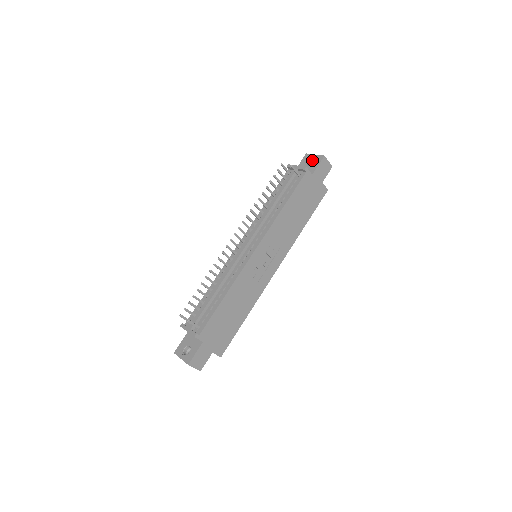
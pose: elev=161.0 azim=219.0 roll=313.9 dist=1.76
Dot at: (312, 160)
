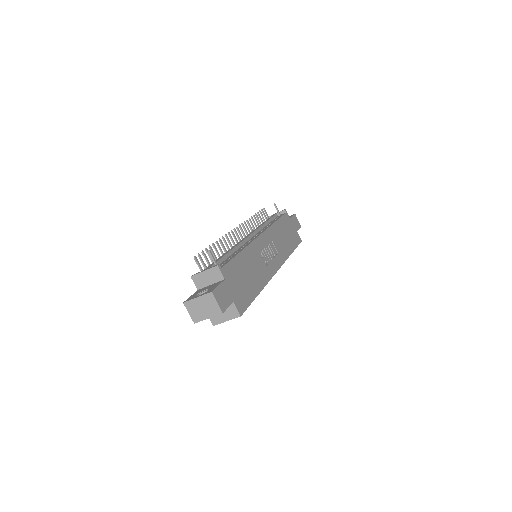
Dot at: occluded
